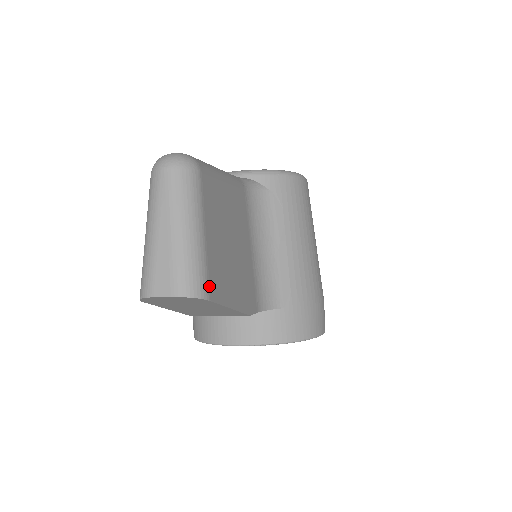
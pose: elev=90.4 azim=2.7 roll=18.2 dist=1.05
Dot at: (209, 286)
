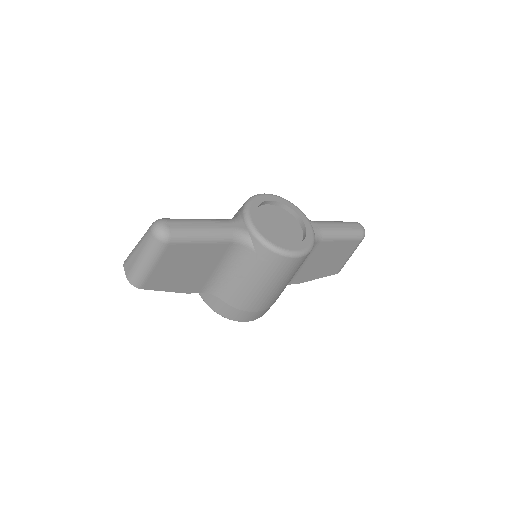
Dot at: (144, 284)
